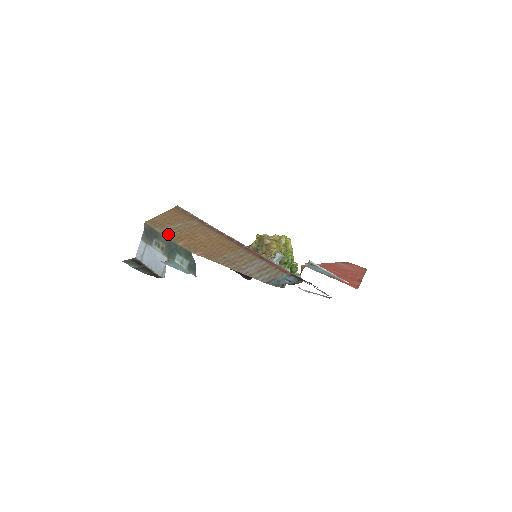
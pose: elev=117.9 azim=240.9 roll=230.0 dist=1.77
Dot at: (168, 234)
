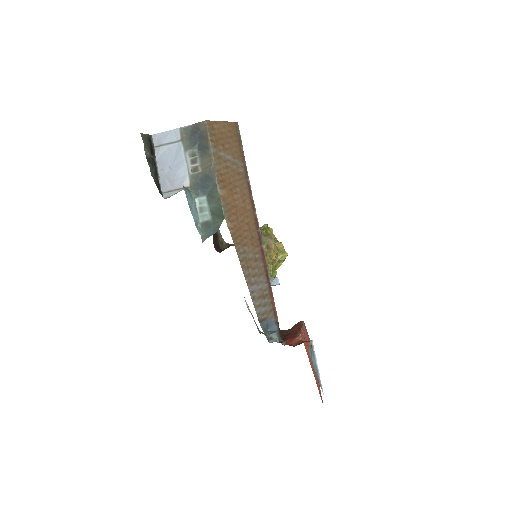
Dot at: (217, 164)
